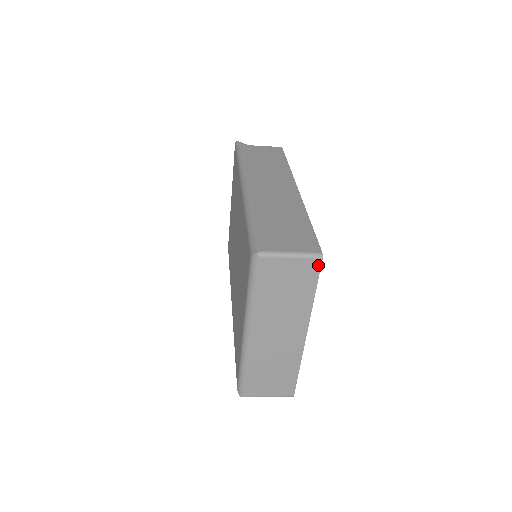
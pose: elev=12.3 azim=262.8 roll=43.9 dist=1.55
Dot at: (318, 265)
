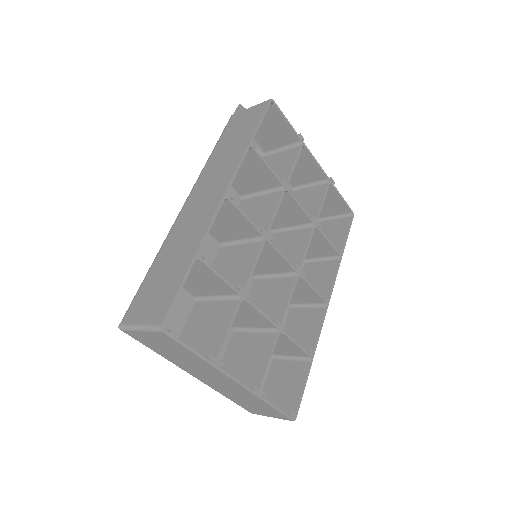
Dot at: (167, 336)
